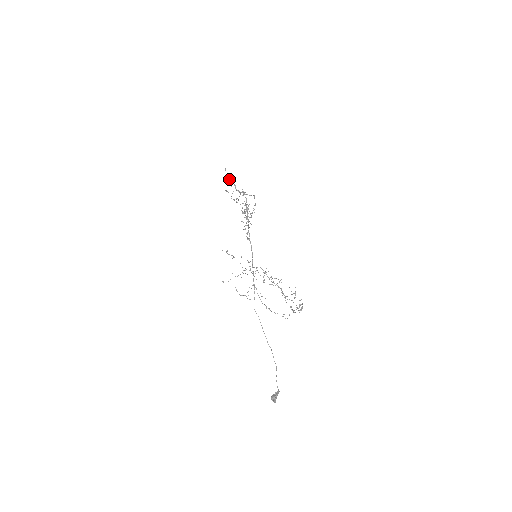
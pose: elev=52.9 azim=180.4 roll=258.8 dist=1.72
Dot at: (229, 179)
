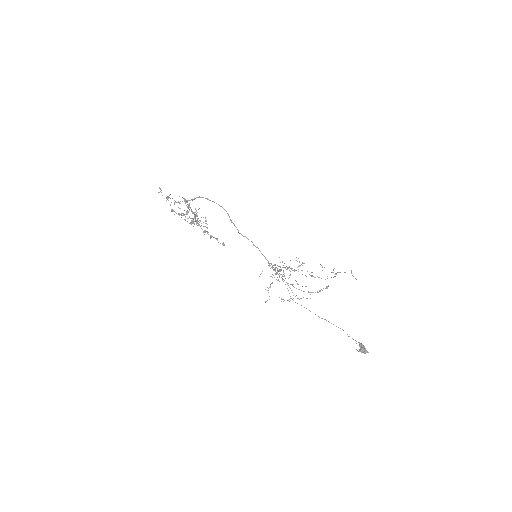
Dot at: (168, 196)
